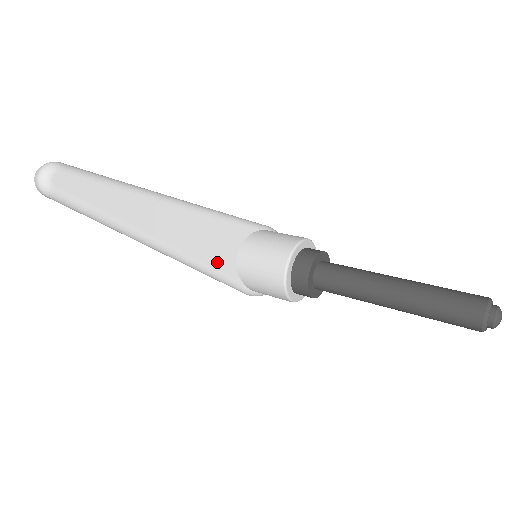
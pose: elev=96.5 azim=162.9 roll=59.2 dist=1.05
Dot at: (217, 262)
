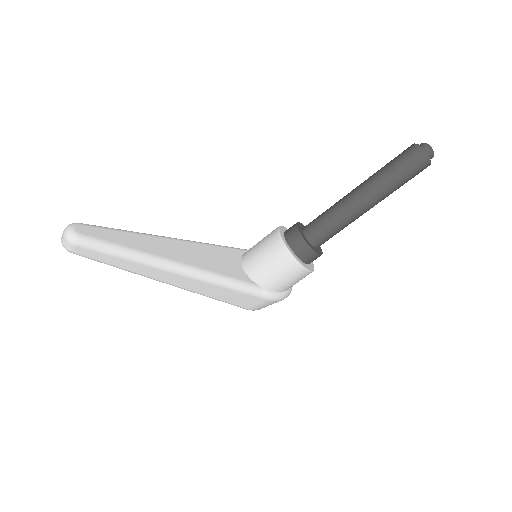
Dot at: (229, 273)
